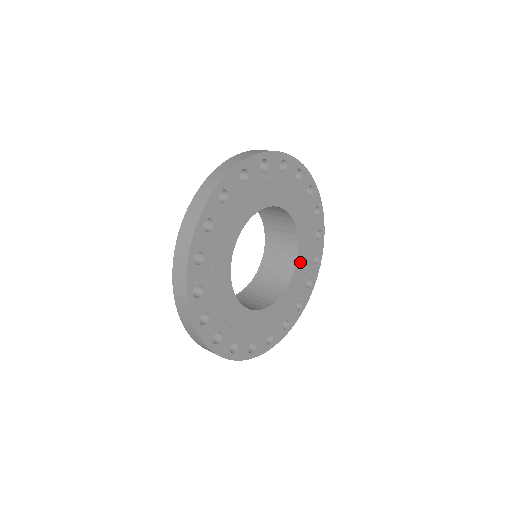
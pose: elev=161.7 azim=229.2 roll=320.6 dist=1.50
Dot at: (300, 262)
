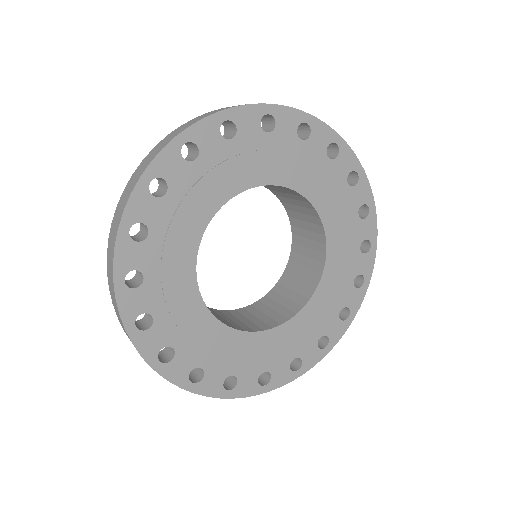
Dot at: (283, 332)
